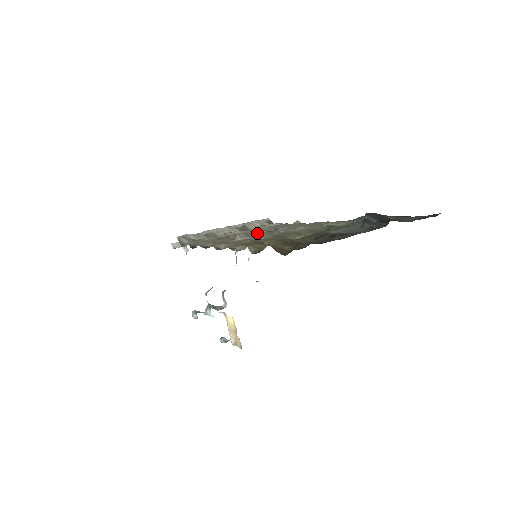
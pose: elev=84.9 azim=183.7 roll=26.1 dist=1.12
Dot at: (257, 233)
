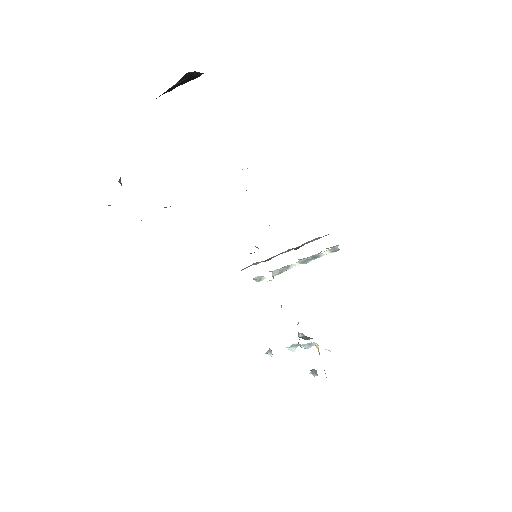
Dot at: occluded
